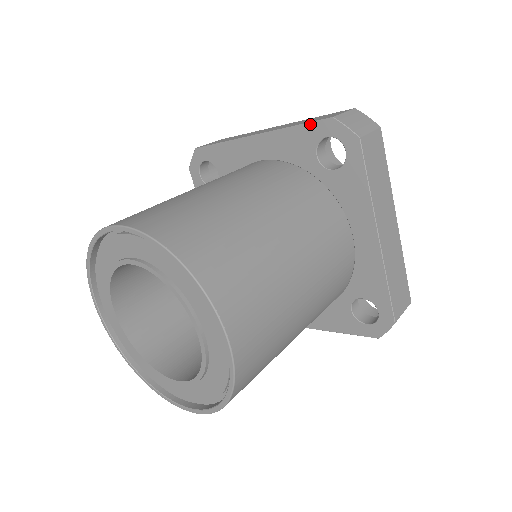
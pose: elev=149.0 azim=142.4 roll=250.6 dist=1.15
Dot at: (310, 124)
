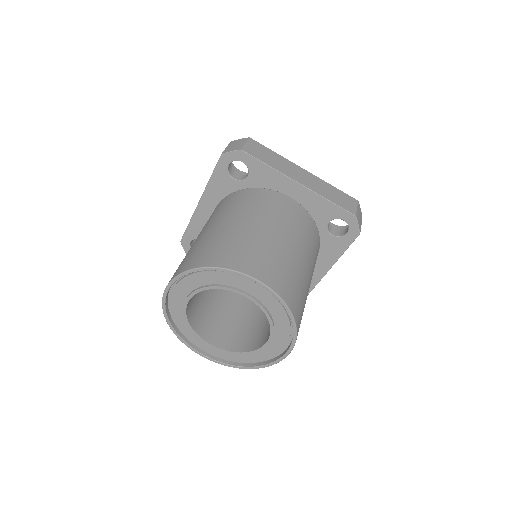
Dot at: (340, 208)
